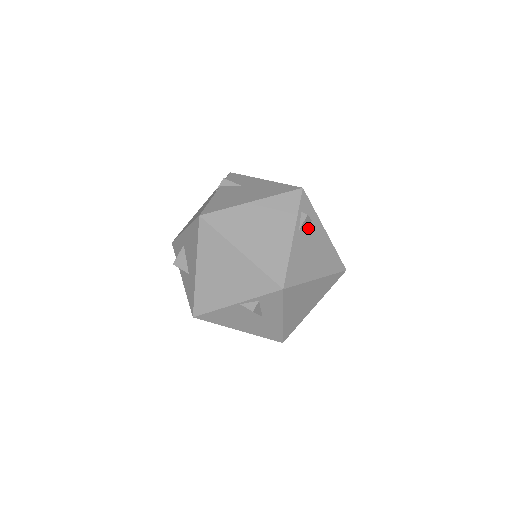
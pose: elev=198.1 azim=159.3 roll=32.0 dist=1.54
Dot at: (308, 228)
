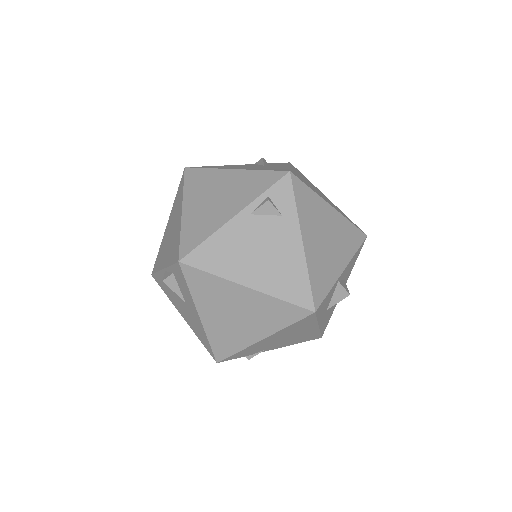
Dot at: (269, 220)
